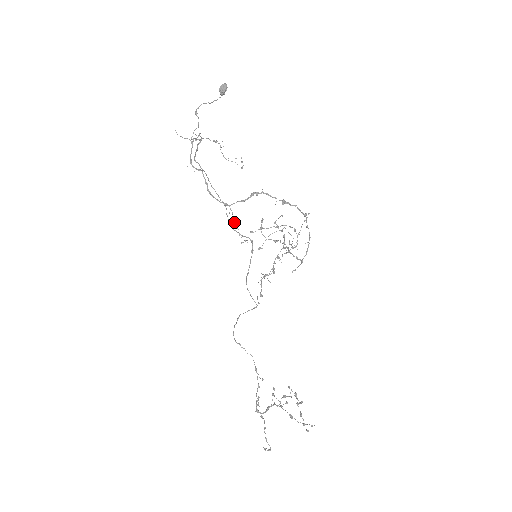
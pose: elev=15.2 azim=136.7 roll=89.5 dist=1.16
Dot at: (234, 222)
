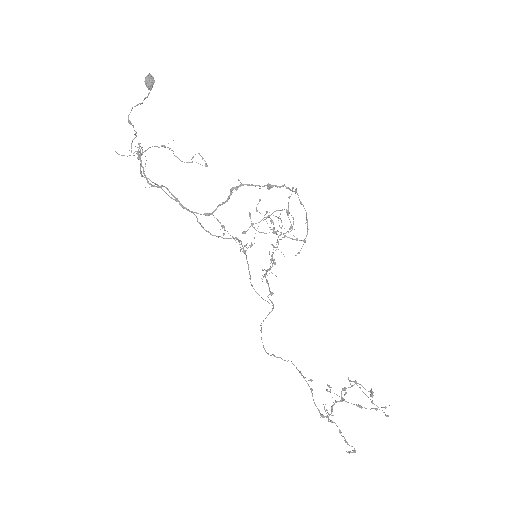
Dot at: (224, 230)
